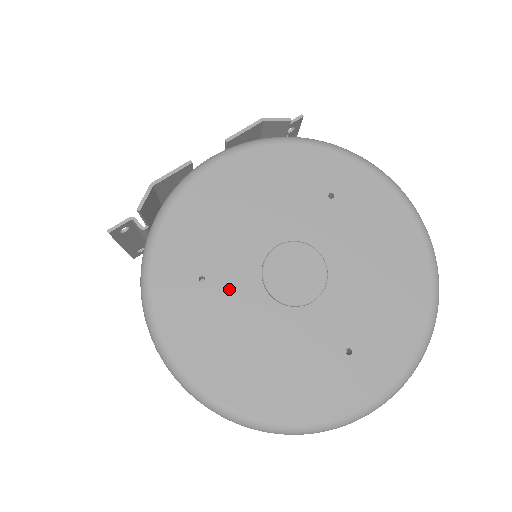
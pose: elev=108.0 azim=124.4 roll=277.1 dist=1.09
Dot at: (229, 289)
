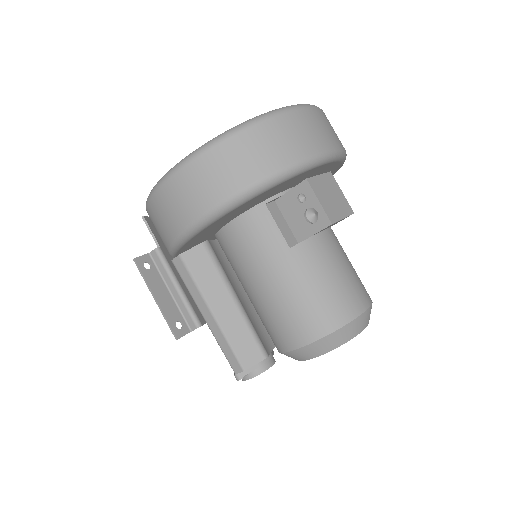
Dot at: occluded
